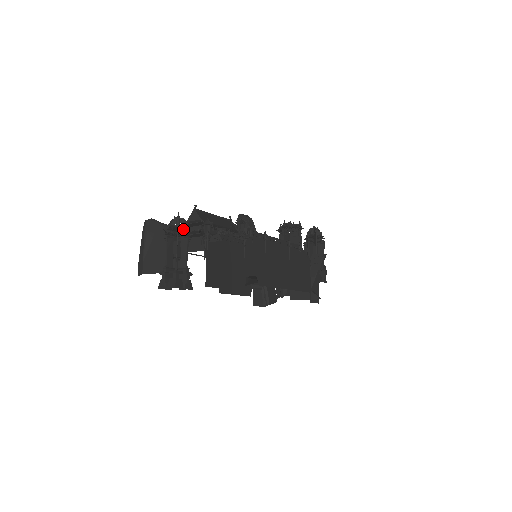
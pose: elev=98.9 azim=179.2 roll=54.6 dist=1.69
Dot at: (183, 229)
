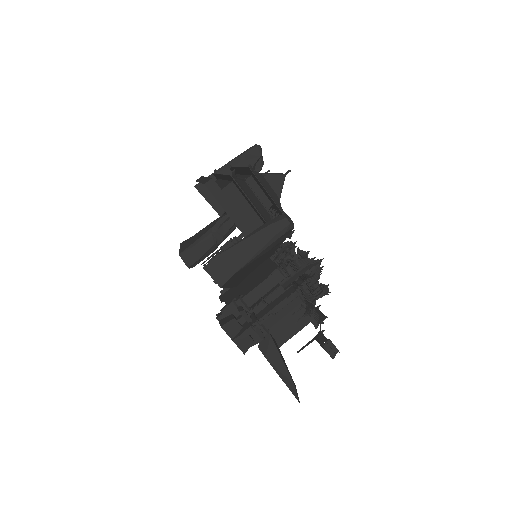
Dot at: (311, 288)
